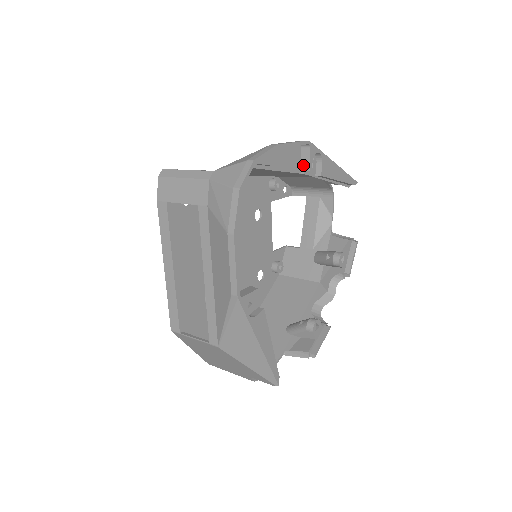
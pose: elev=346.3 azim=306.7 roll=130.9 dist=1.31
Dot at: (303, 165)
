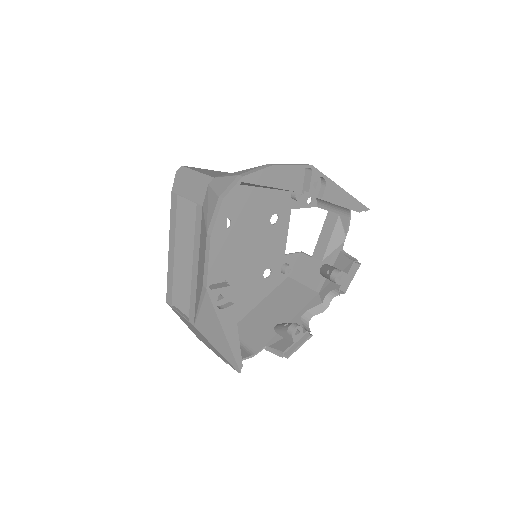
Dot at: (304, 186)
